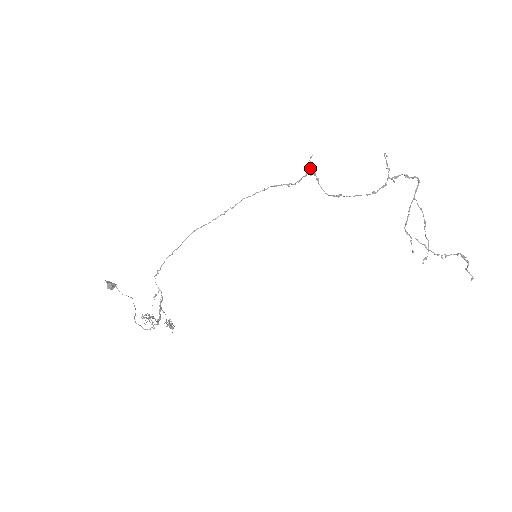
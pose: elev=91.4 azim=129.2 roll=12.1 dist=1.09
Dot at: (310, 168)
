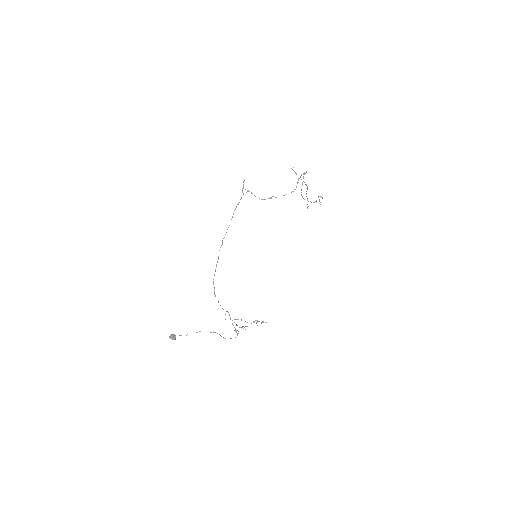
Dot at: occluded
